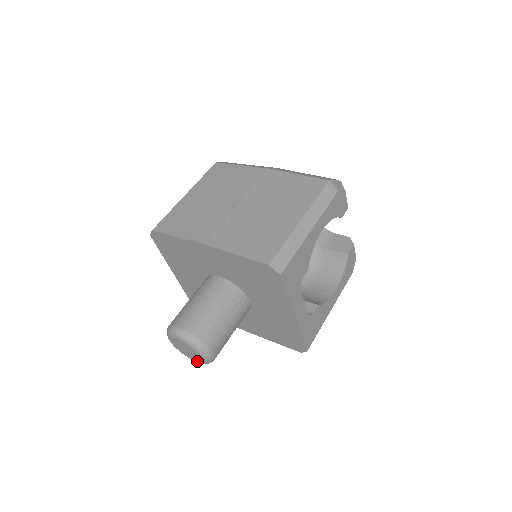
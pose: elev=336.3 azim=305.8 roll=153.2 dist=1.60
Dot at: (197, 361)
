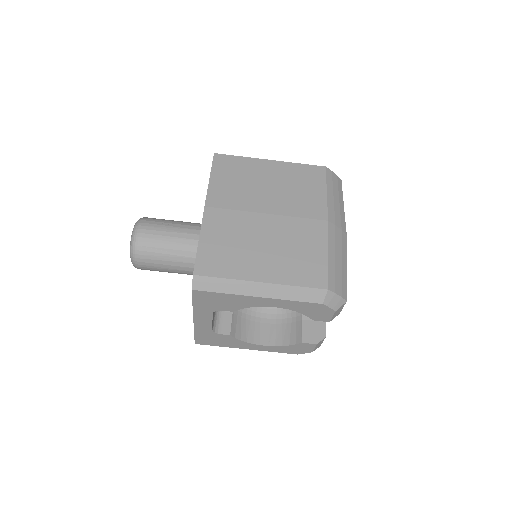
Dot at: occluded
